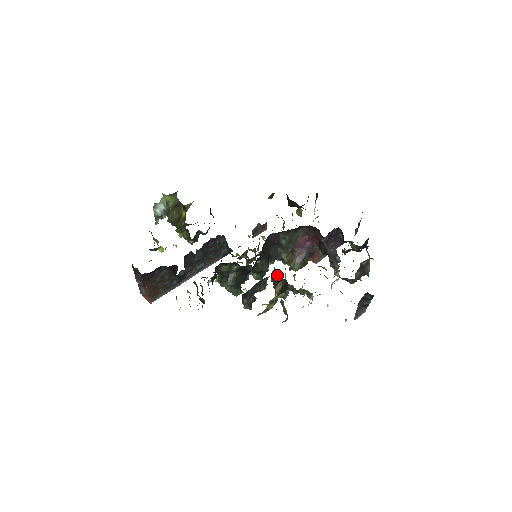
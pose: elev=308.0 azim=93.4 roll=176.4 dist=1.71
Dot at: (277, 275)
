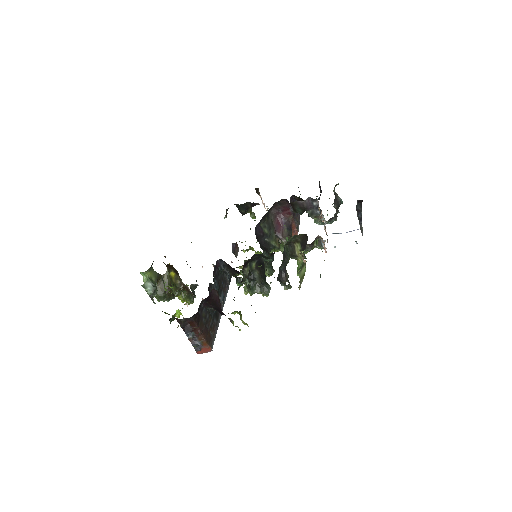
Dot at: (289, 243)
